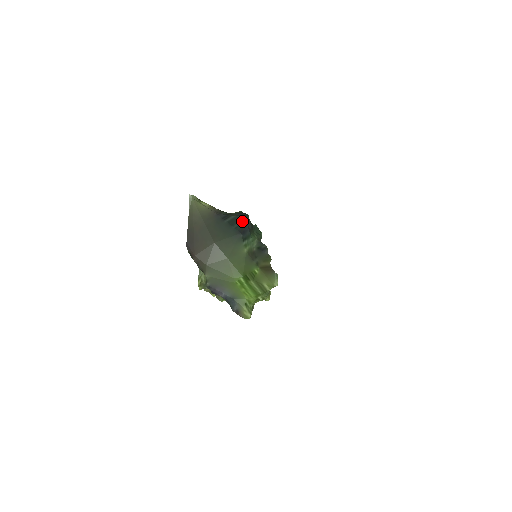
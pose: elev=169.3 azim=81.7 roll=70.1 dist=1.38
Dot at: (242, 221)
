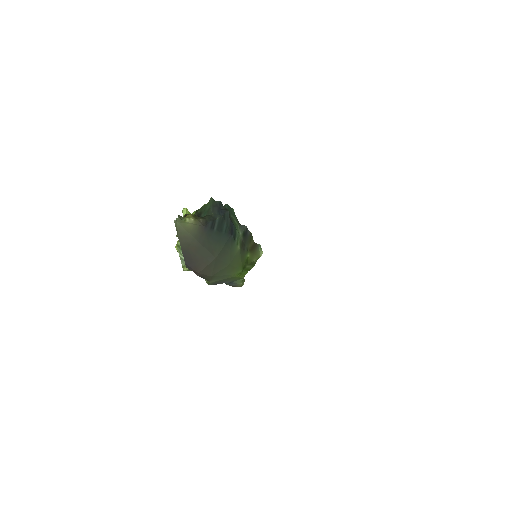
Dot at: (226, 219)
